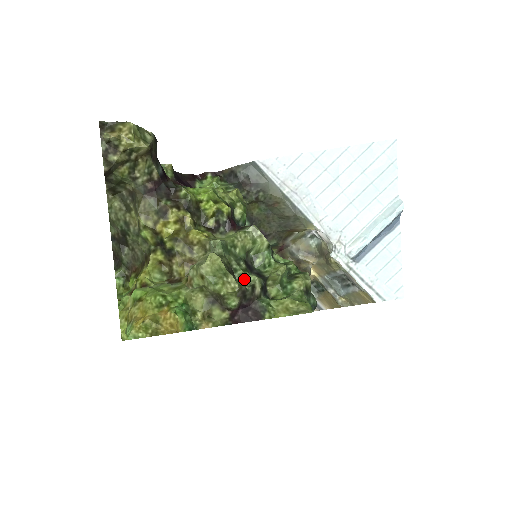
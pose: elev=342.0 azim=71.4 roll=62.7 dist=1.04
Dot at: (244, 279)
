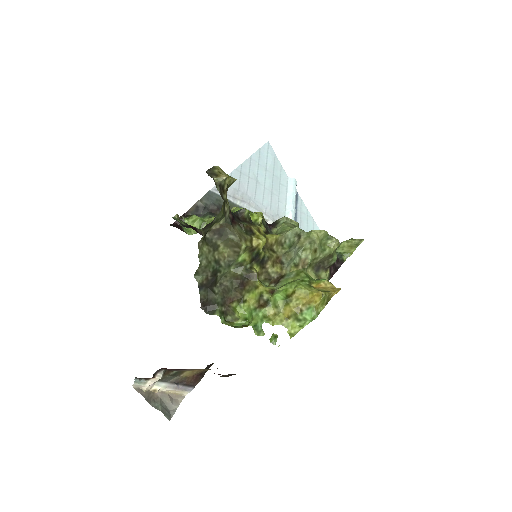
Dot at: occluded
